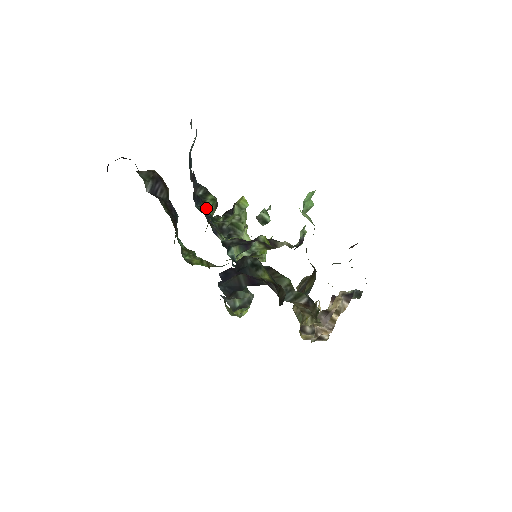
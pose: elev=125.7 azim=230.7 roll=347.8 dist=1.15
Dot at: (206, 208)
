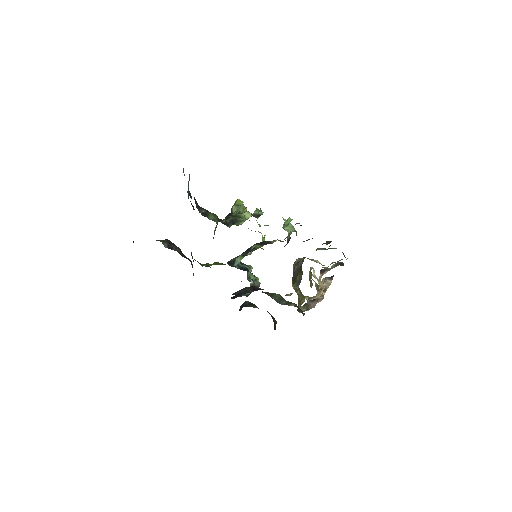
Dot at: (210, 218)
